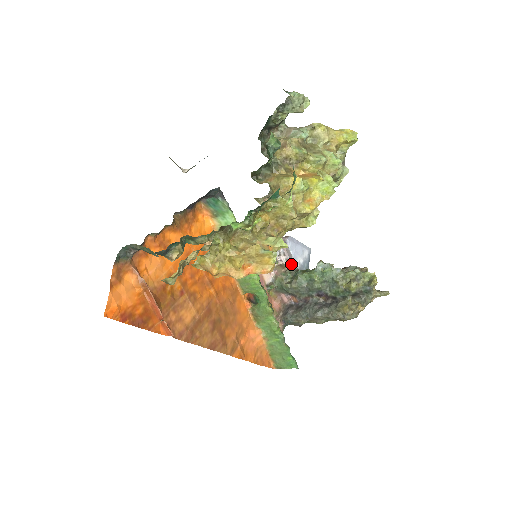
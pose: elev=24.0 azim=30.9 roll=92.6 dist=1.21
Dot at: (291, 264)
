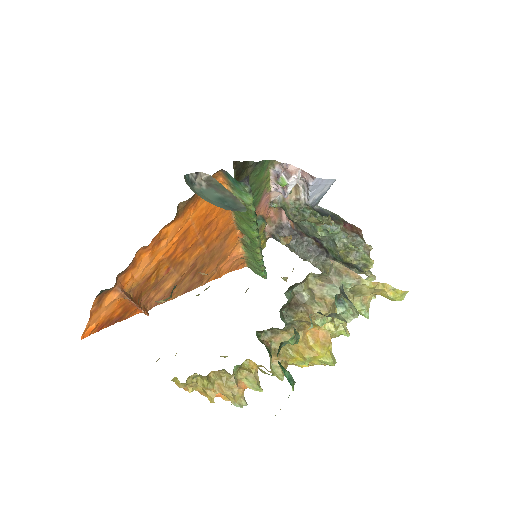
Dot at: (305, 195)
